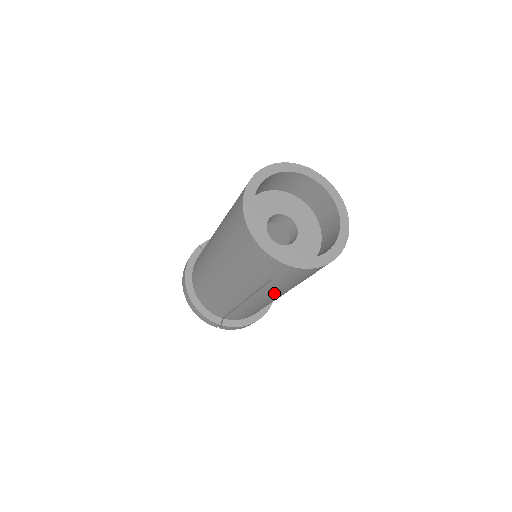
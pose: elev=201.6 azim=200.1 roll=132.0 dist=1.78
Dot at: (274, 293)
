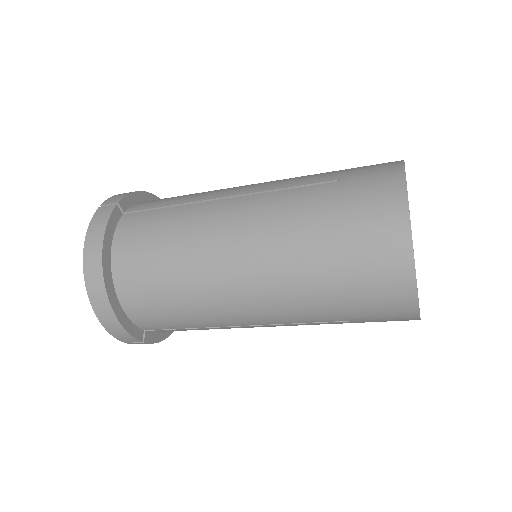
Dot at: occluded
